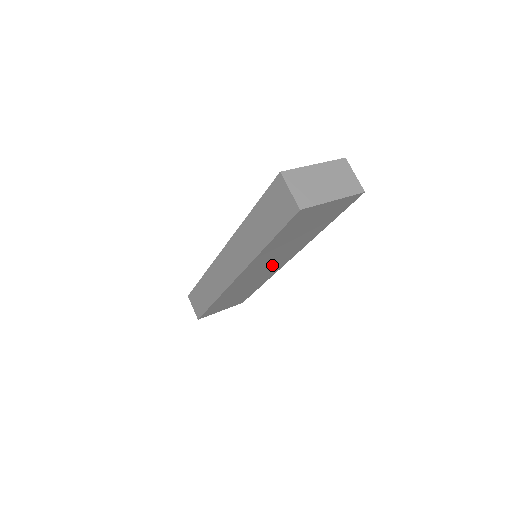
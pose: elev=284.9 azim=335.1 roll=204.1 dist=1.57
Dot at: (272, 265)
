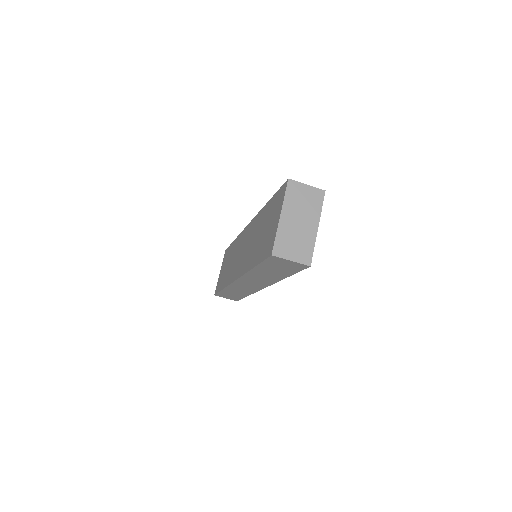
Dot at: occluded
